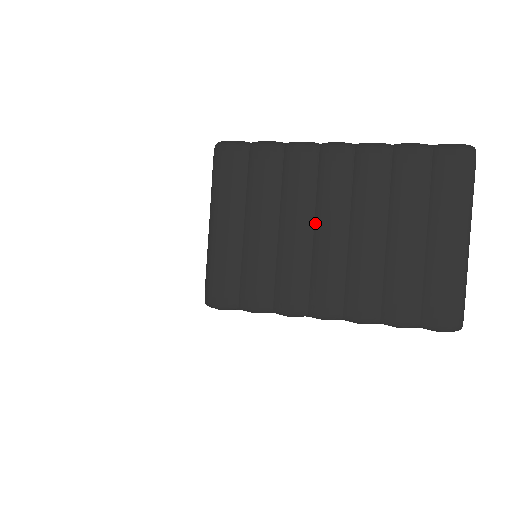
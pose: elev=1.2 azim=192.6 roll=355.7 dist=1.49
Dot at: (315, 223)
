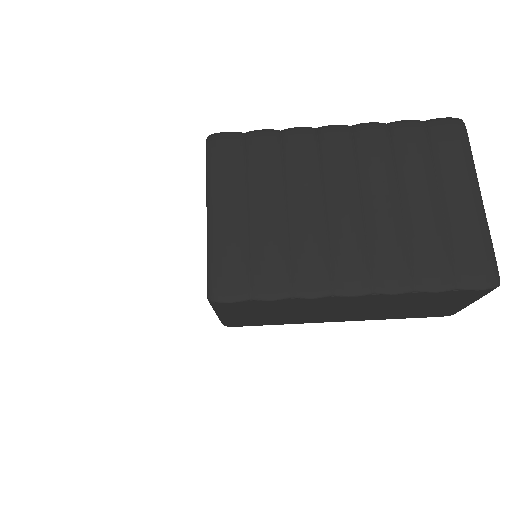
Dot at: (325, 197)
